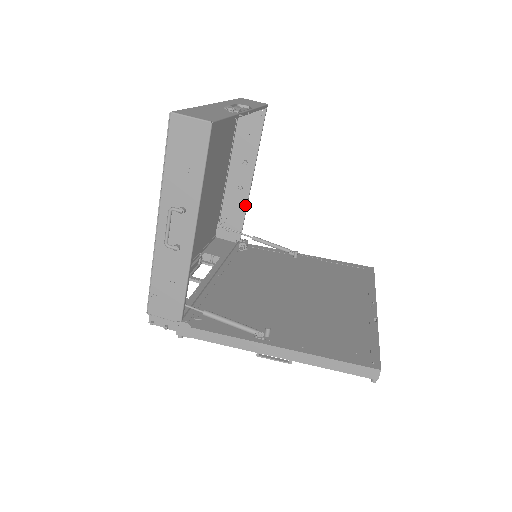
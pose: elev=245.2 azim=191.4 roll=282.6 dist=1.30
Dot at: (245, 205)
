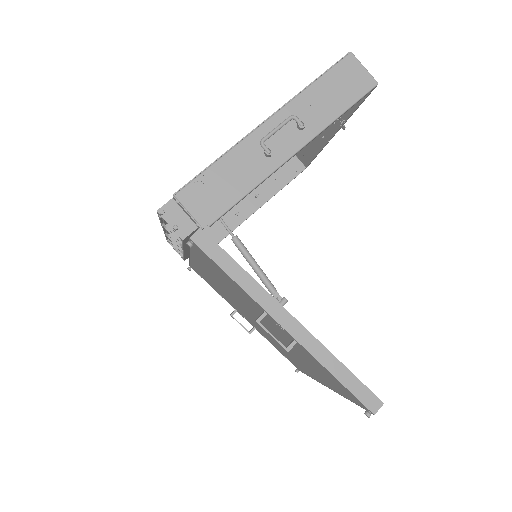
Dot at: occluded
